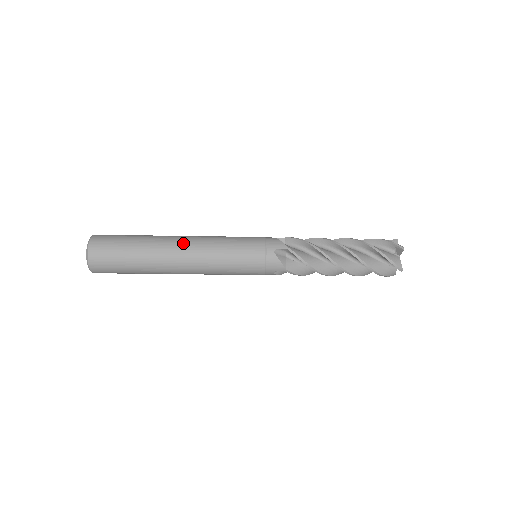
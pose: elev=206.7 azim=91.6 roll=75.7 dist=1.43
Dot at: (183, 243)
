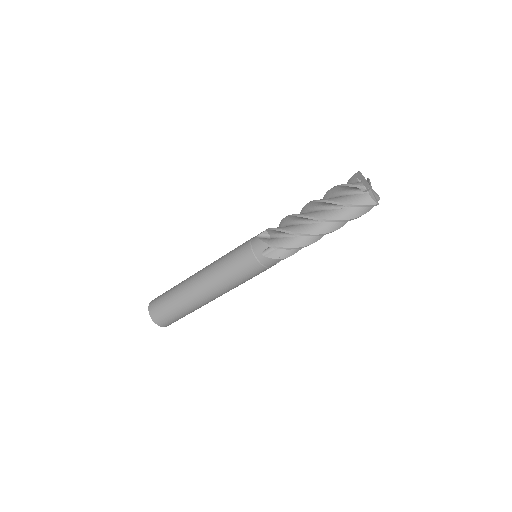
Dot at: occluded
